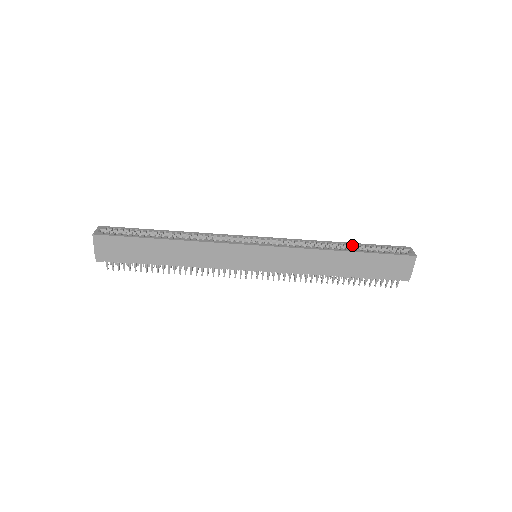
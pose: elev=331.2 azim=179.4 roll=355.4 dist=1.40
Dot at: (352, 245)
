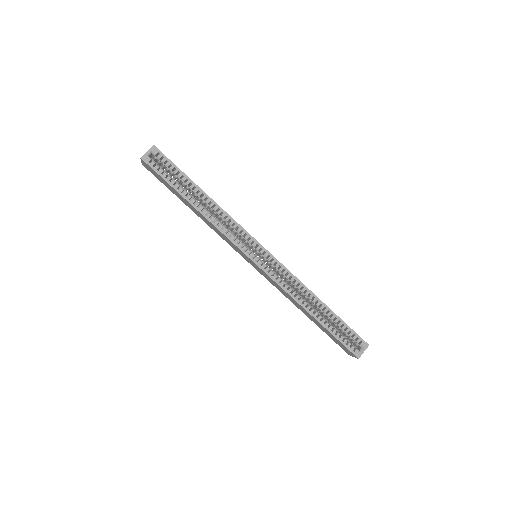
Dot at: occluded
